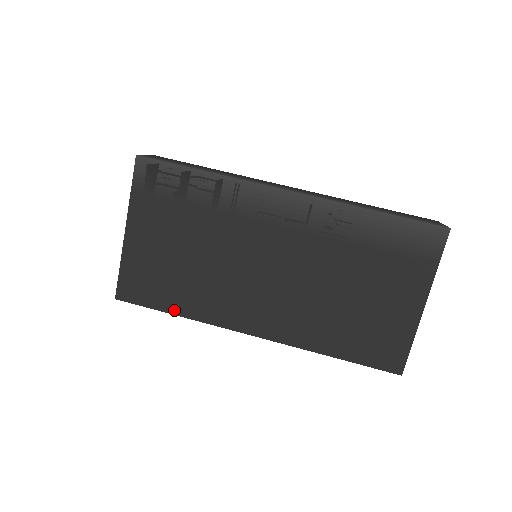
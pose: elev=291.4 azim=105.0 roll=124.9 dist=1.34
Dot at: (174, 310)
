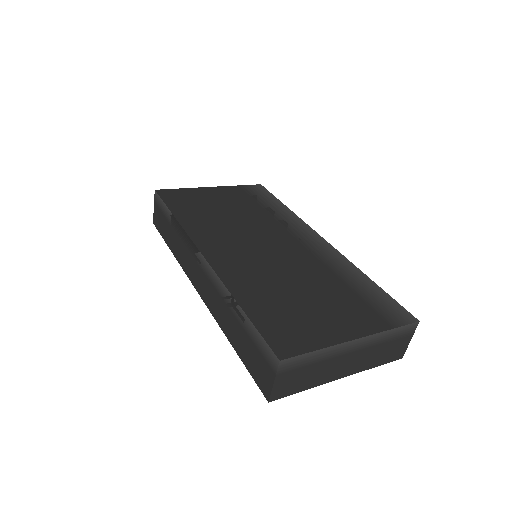
Dot at: (177, 214)
